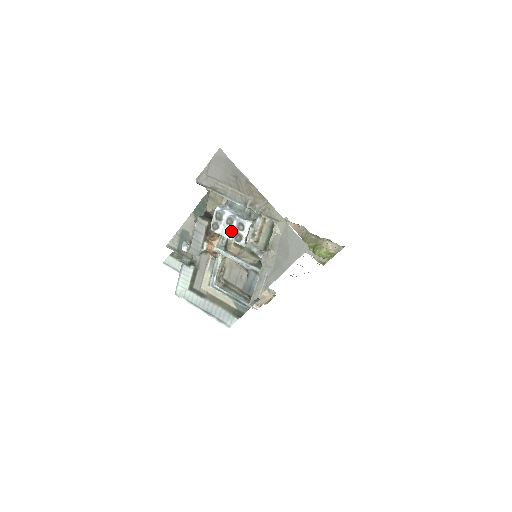
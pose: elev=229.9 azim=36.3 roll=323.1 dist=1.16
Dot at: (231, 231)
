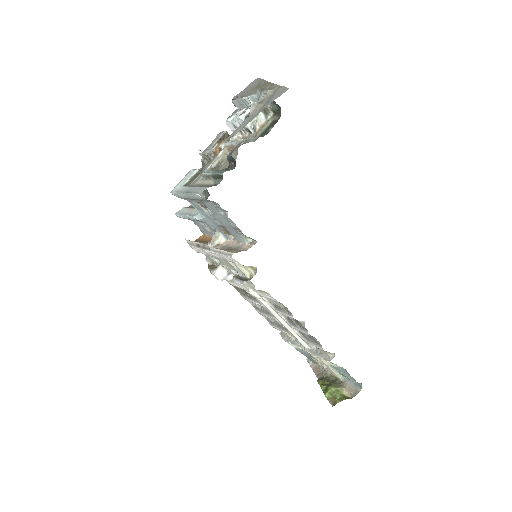
Dot at: (239, 115)
